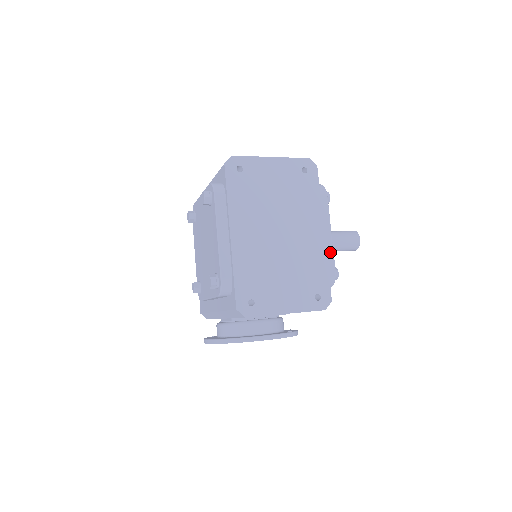
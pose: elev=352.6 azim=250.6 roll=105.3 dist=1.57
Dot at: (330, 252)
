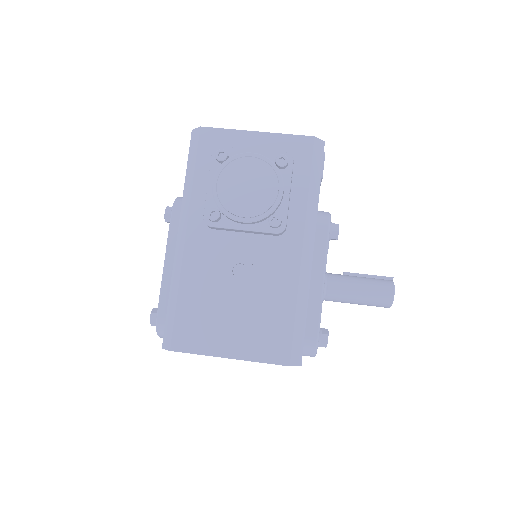
Dot at: occluded
